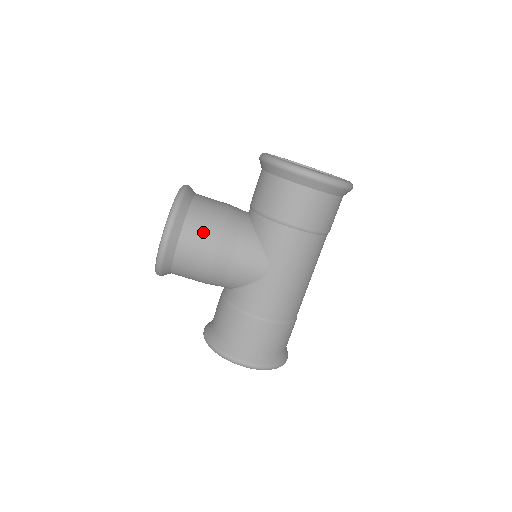
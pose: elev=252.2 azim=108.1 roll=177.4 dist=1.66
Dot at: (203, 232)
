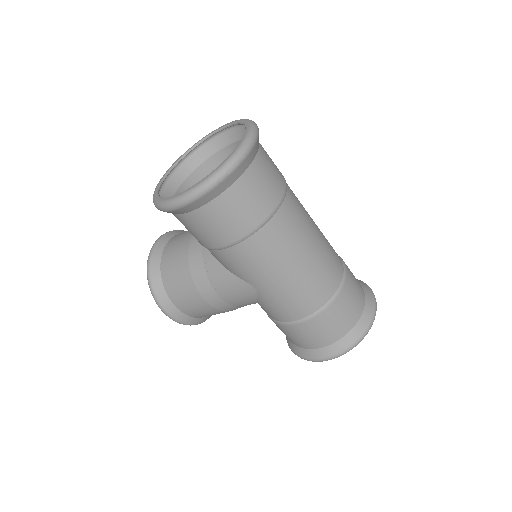
Dot at: (182, 290)
